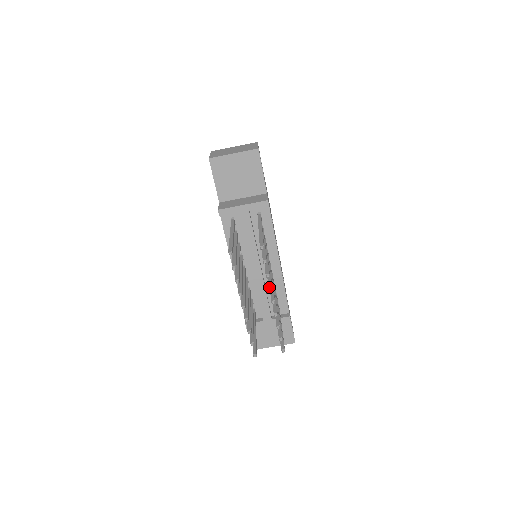
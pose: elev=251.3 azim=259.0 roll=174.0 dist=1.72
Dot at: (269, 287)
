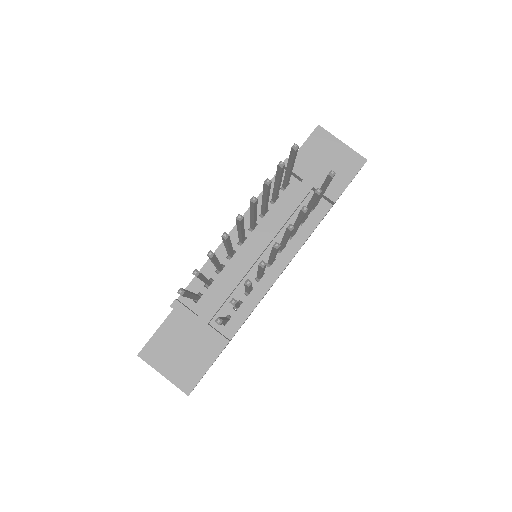
Dot at: occluded
